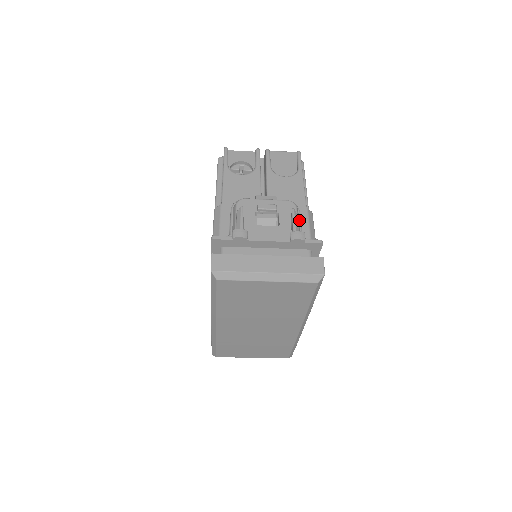
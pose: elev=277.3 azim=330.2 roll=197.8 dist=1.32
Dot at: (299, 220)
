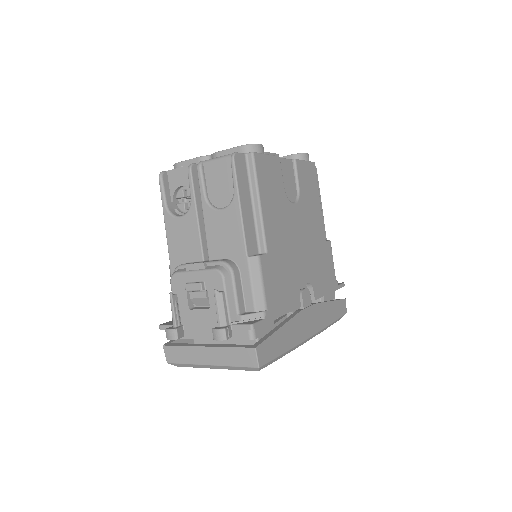
Dot at: (233, 290)
